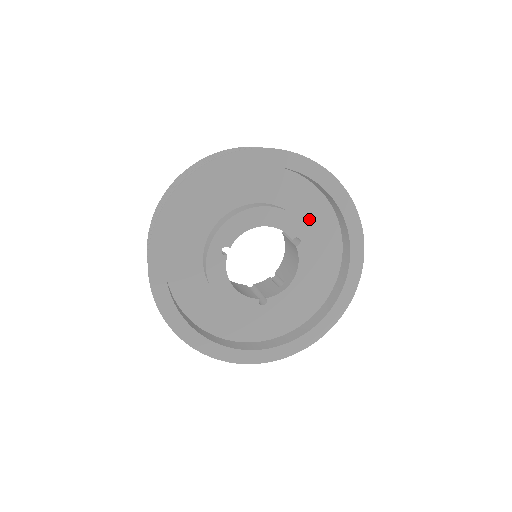
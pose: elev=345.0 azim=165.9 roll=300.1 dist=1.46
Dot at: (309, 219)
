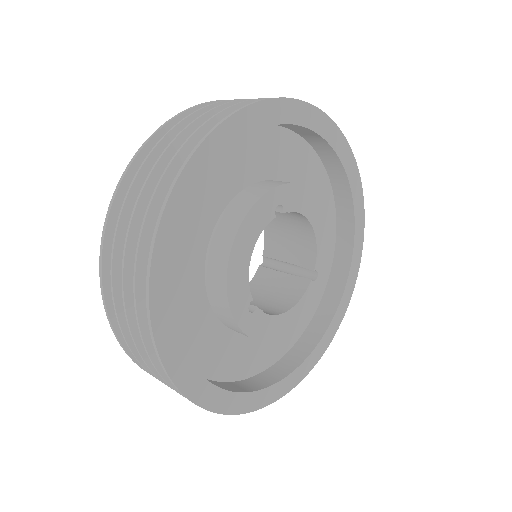
Dot at: occluded
